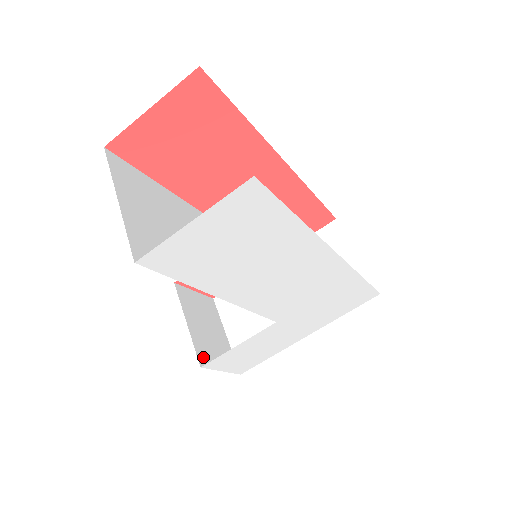
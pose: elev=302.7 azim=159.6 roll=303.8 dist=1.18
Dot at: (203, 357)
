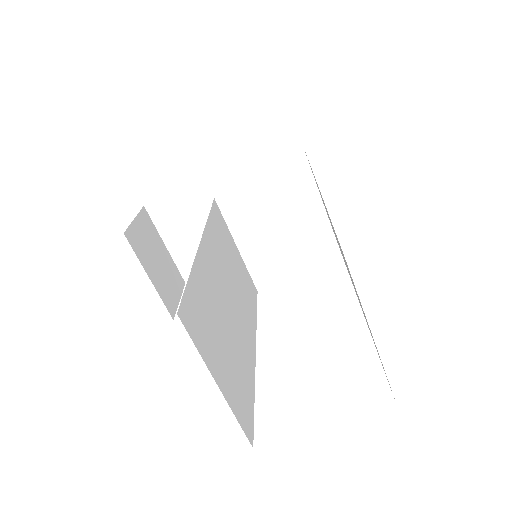
Dot at: (170, 304)
